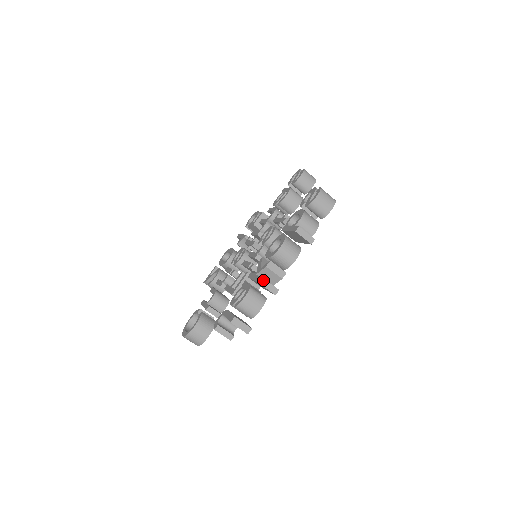
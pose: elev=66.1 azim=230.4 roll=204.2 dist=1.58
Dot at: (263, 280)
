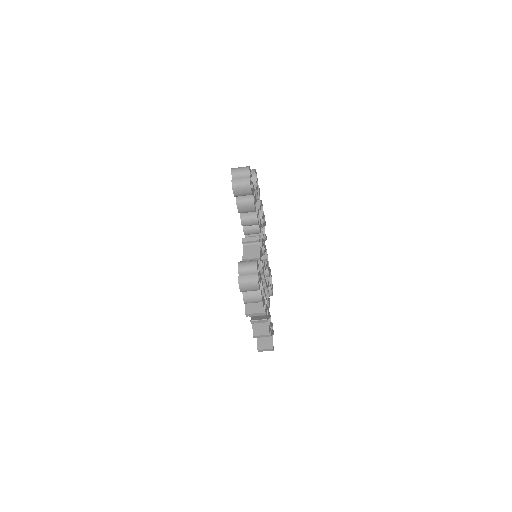
Dot at: (254, 336)
